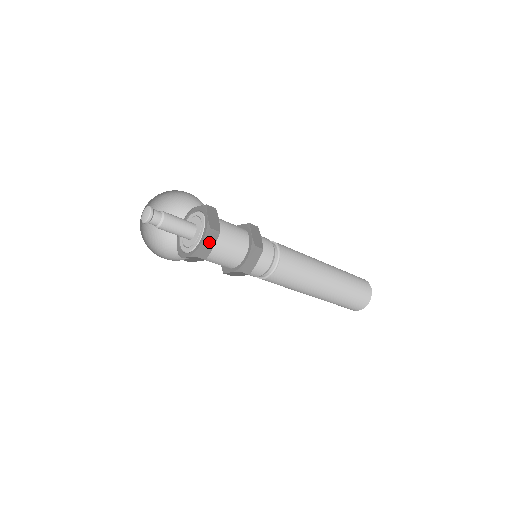
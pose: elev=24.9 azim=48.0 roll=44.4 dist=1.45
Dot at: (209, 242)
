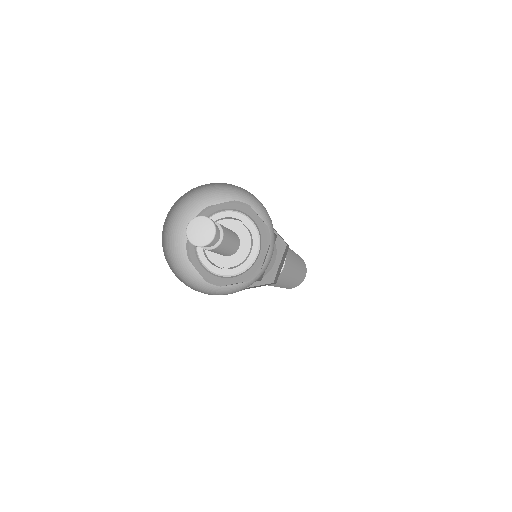
Dot at: (240, 283)
